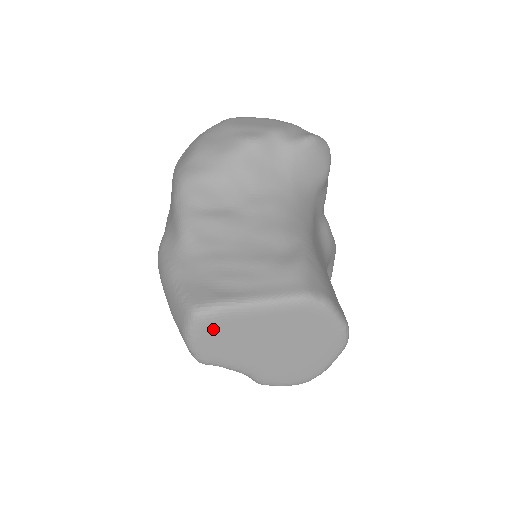
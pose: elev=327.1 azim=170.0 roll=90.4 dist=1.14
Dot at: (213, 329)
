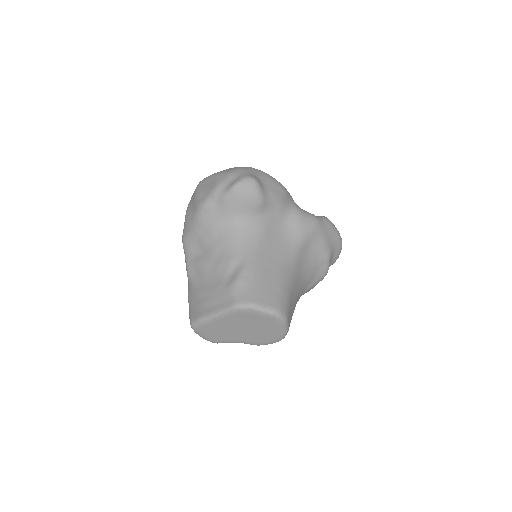
Dot at: (204, 331)
